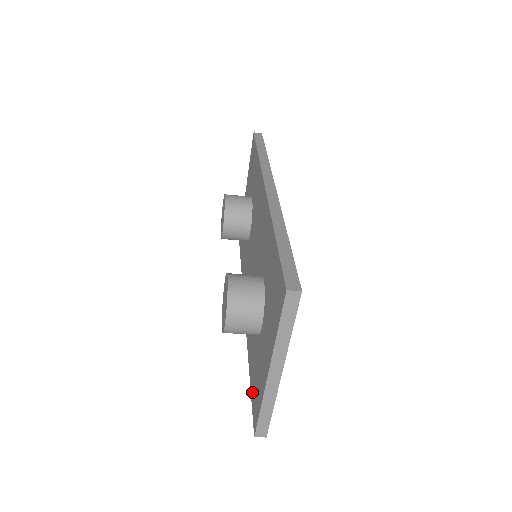
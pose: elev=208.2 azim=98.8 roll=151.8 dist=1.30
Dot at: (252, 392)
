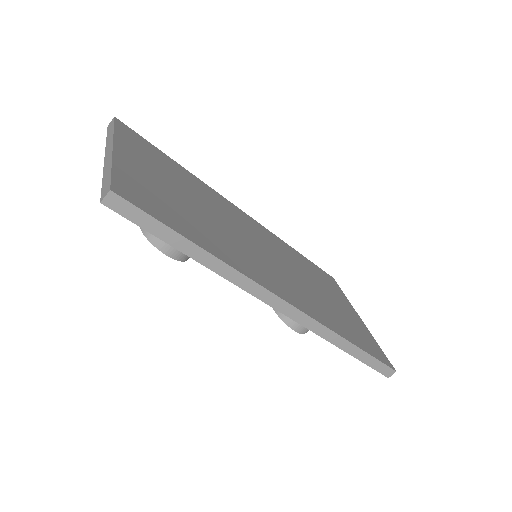
Dot at: occluded
